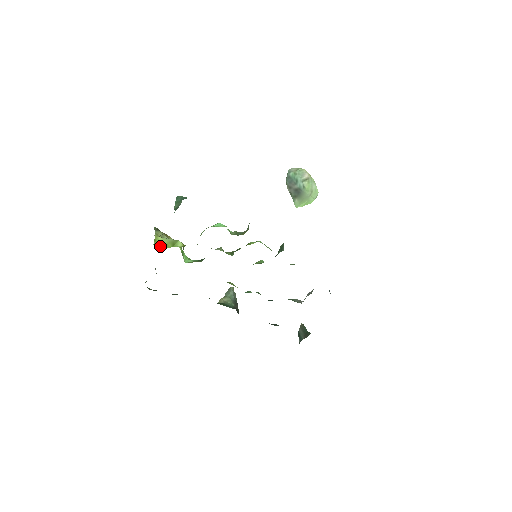
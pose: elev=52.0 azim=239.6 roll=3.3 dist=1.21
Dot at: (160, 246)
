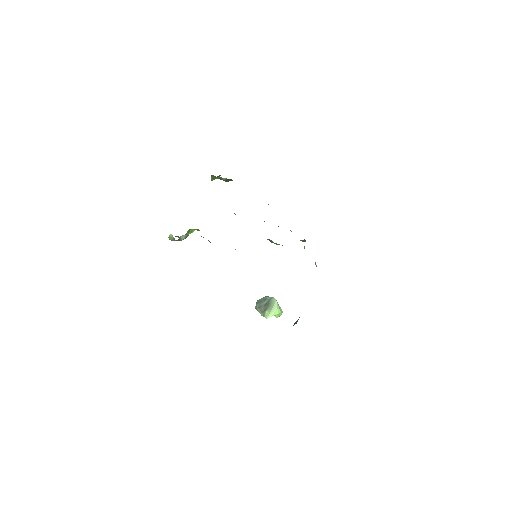
Dot at: occluded
